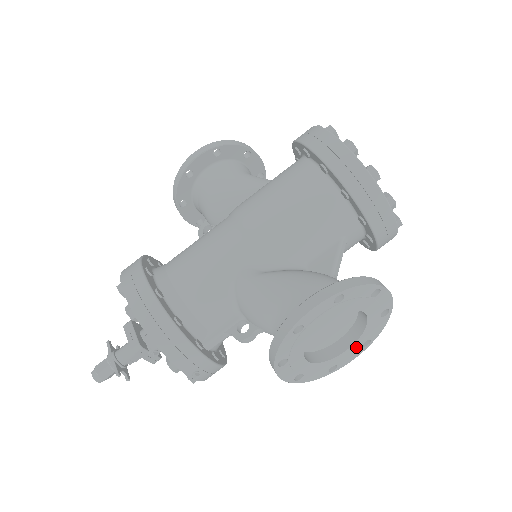
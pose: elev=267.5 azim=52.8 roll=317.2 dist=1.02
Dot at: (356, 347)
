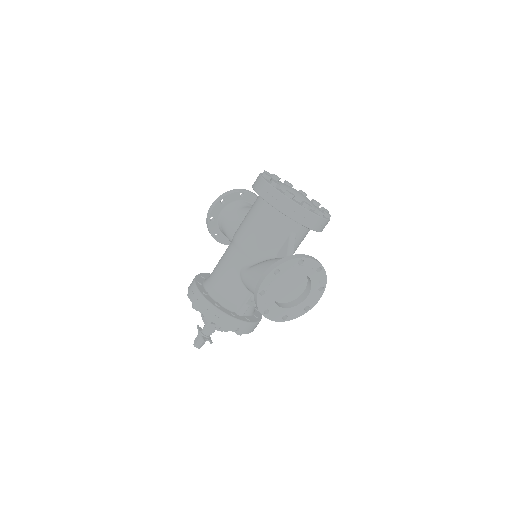
Dot at: (314, 293)
